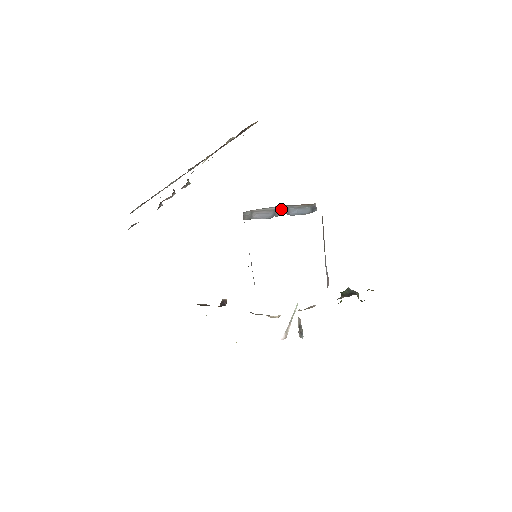
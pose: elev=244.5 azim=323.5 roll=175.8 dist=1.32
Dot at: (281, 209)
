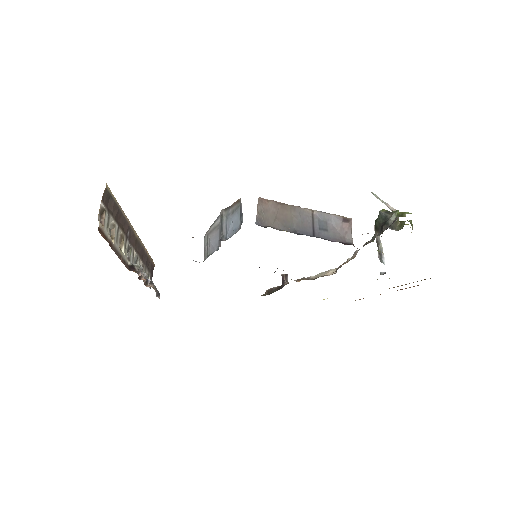
Dot at: (221, 225)
